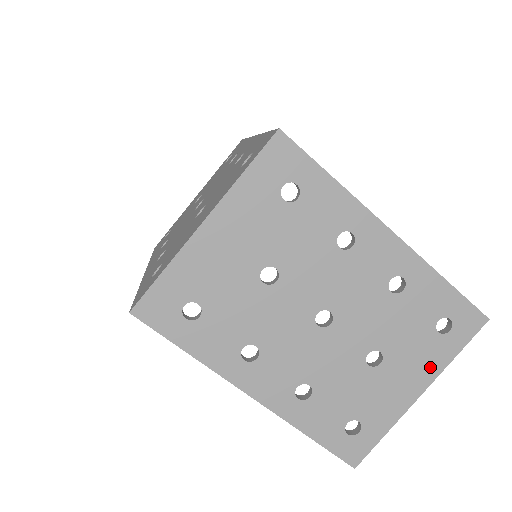
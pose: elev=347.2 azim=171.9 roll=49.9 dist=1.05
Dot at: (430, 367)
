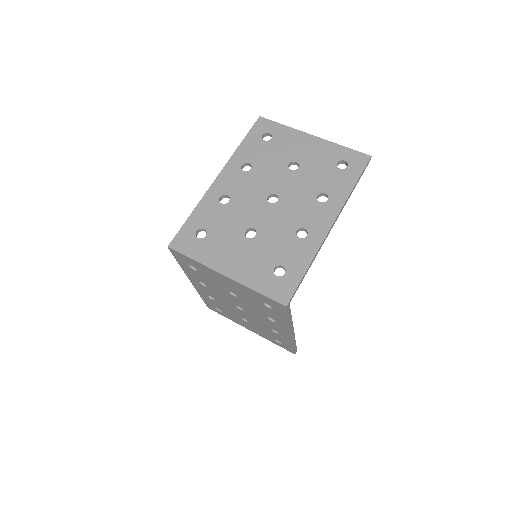
Dot at: (261, 335)
